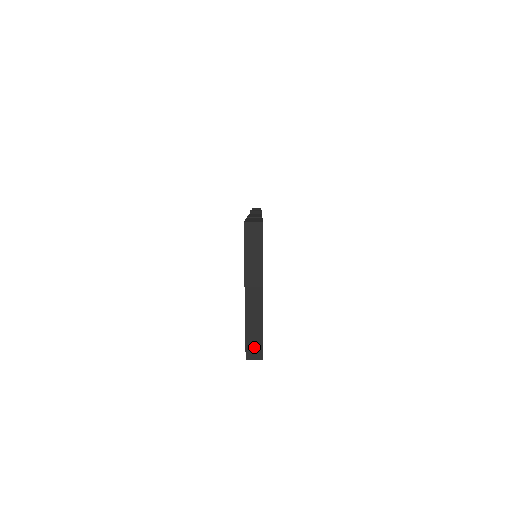
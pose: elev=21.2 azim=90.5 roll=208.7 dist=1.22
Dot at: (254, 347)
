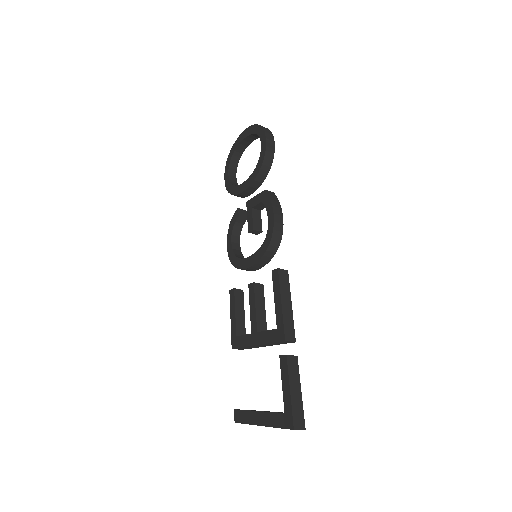
Dot at: occluded
